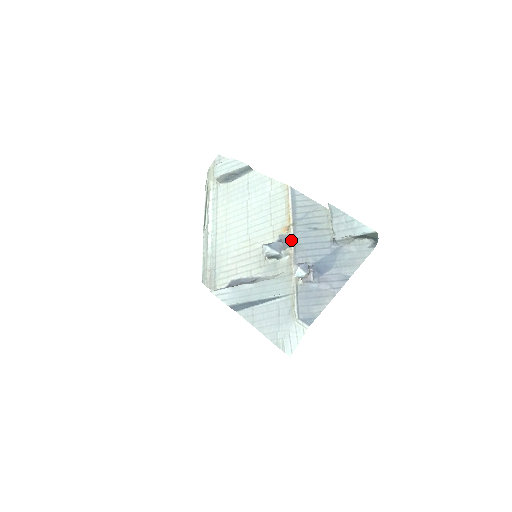
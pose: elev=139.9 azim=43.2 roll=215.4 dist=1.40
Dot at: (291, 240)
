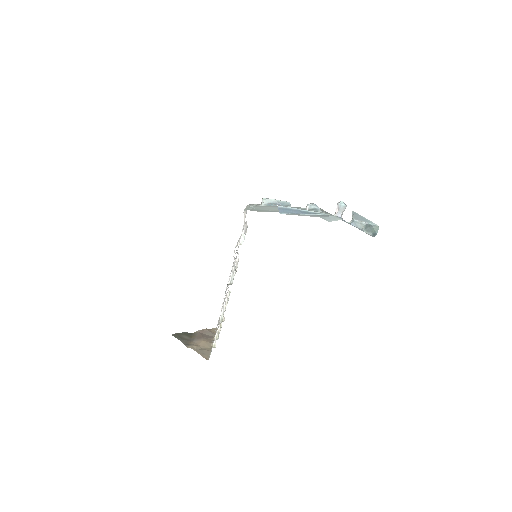
Dot at: occluded
